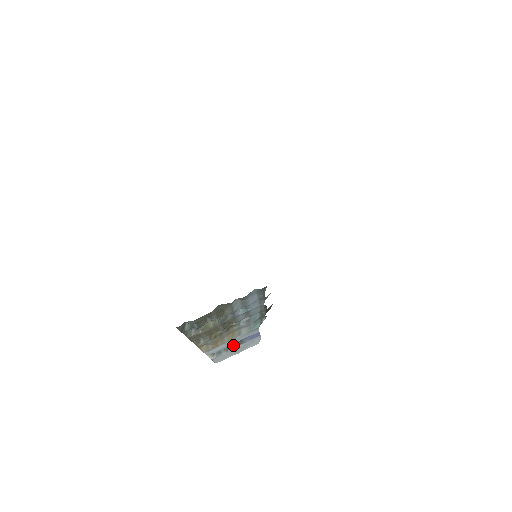
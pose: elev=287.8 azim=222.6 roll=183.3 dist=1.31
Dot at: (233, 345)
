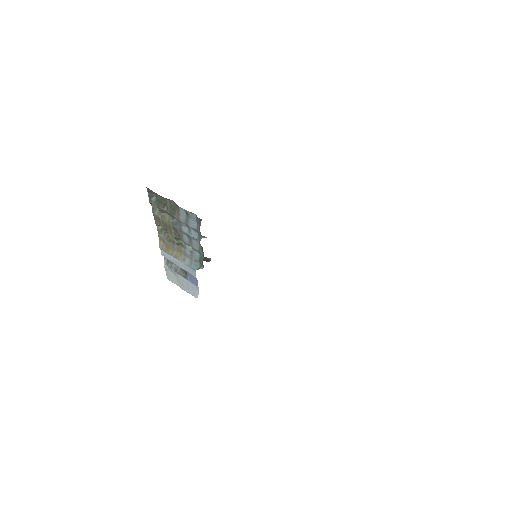
Dot at: (181, 272)
